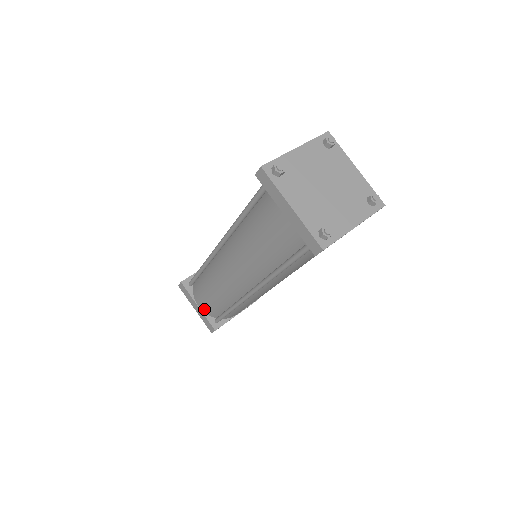
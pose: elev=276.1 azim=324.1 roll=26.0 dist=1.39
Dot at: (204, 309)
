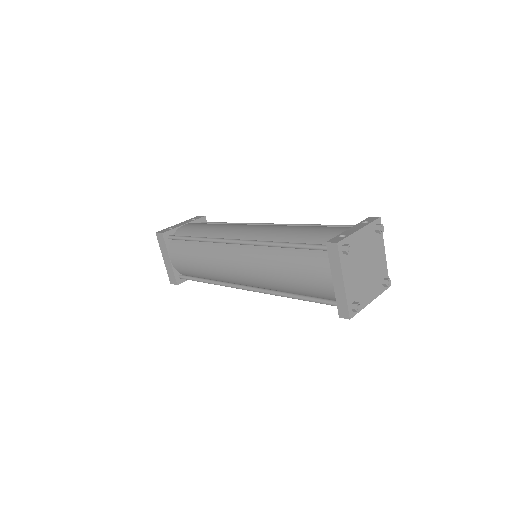
Dot at: (176, 265)
